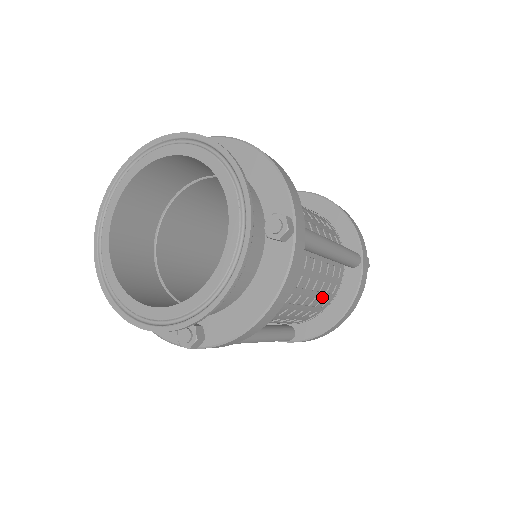
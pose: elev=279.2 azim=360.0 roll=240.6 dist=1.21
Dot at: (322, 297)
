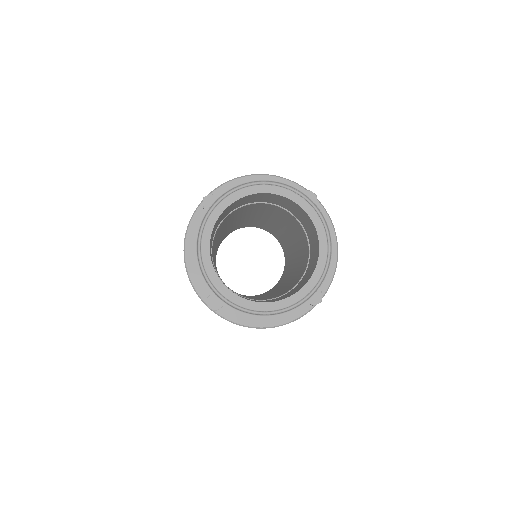
Dot at: occluded
